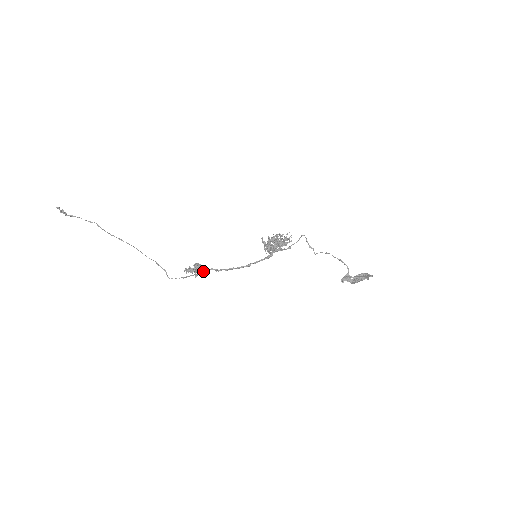
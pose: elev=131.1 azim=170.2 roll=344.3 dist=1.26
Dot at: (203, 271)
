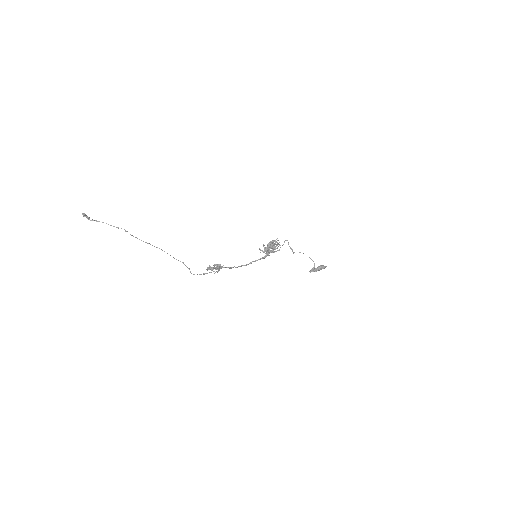
Dot at: occluded
